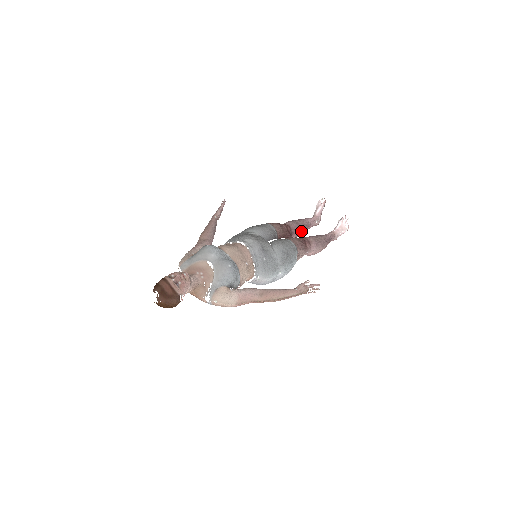
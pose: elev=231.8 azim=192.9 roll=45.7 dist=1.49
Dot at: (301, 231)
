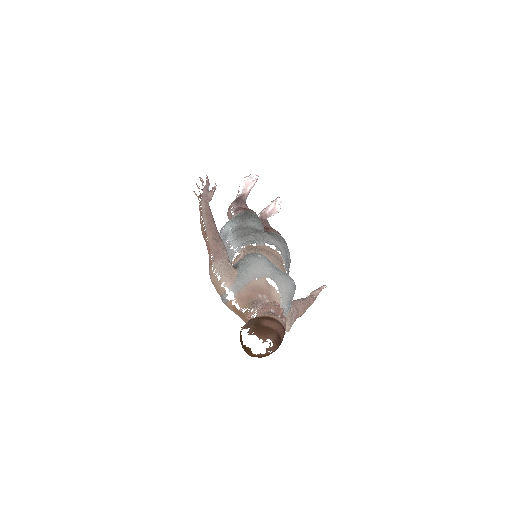
Dot at: occluded
